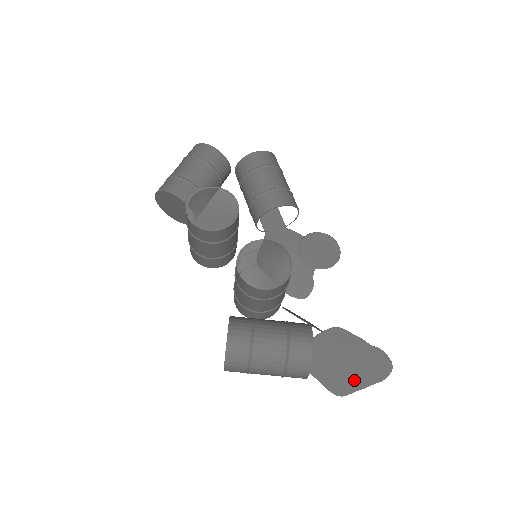
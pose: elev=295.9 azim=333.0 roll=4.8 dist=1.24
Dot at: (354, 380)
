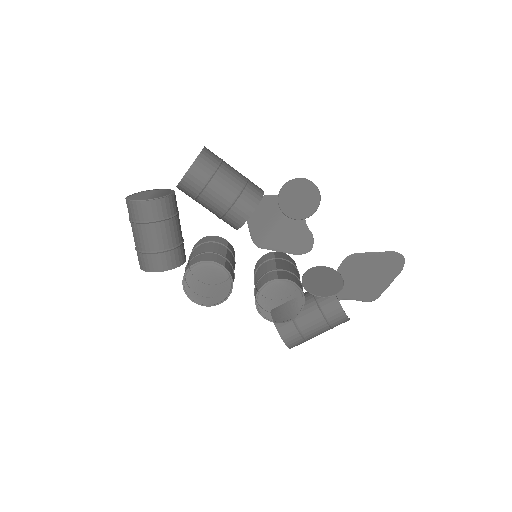
Dot at: (380, 285)
